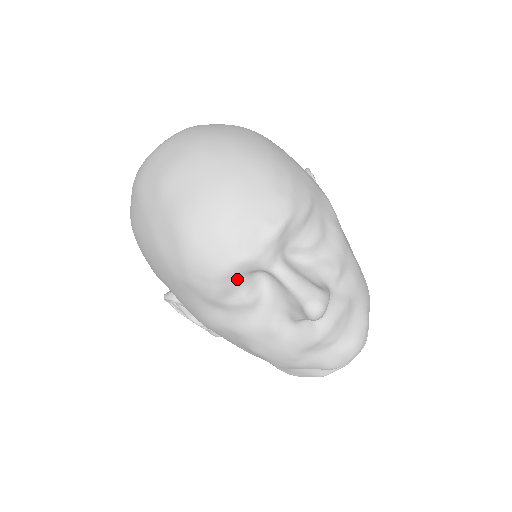
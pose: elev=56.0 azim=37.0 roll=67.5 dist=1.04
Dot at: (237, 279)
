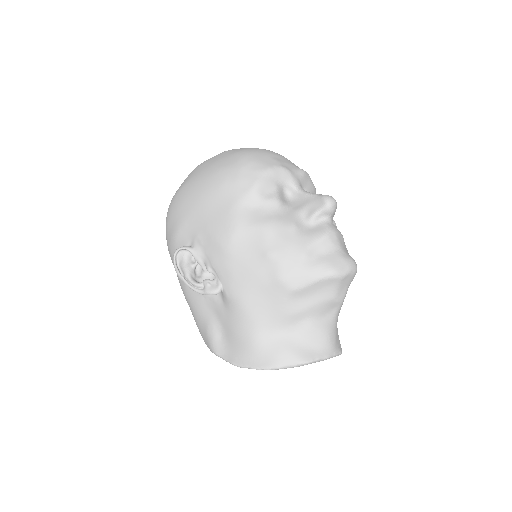
Dot at: (275, 181)
